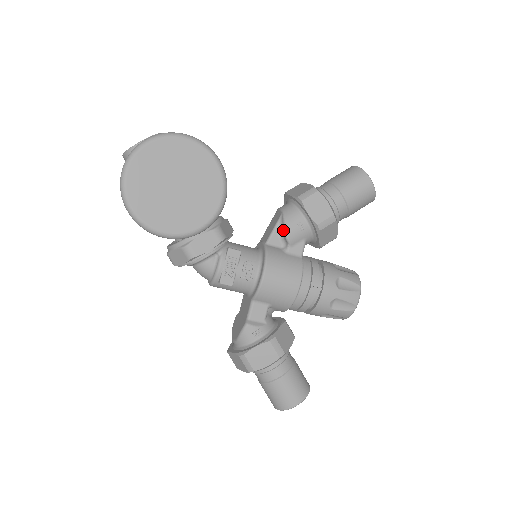
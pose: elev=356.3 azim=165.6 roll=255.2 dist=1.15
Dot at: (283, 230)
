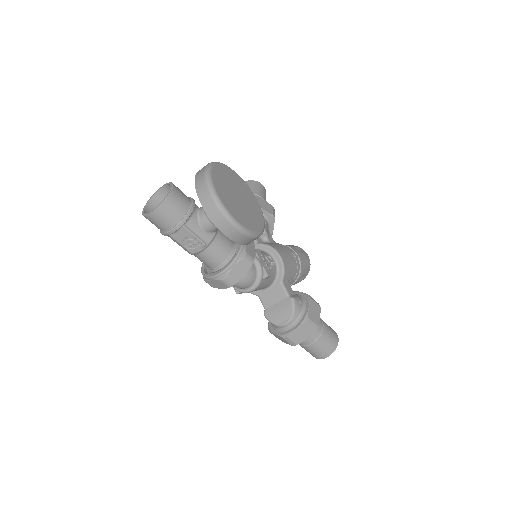
Dot at: occluded
